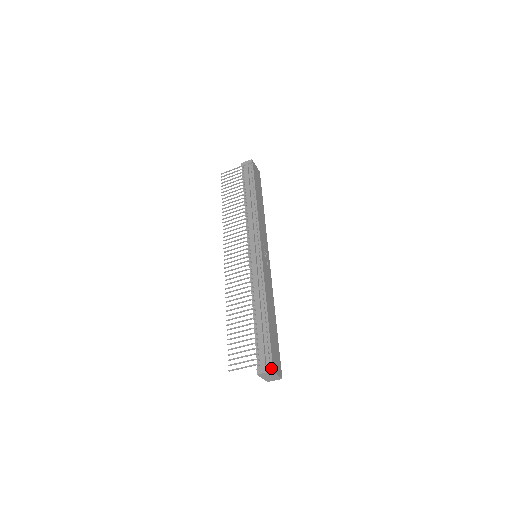
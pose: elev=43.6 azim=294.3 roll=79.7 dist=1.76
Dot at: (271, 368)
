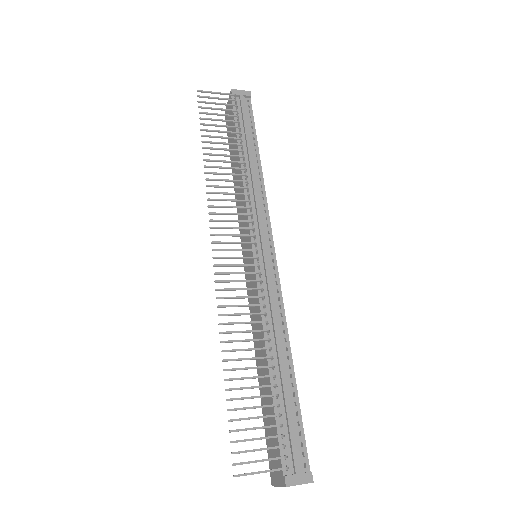
Dot at: (311, 476)
